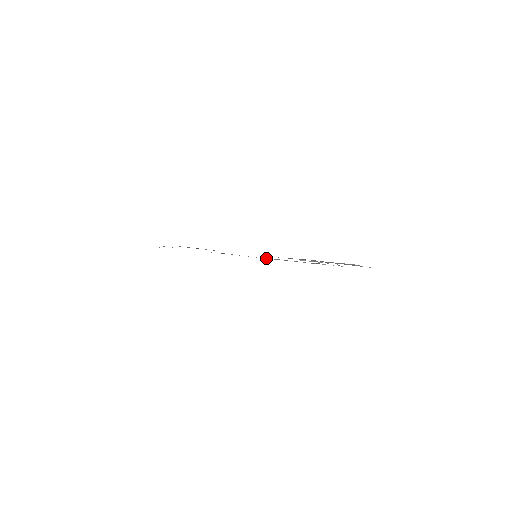
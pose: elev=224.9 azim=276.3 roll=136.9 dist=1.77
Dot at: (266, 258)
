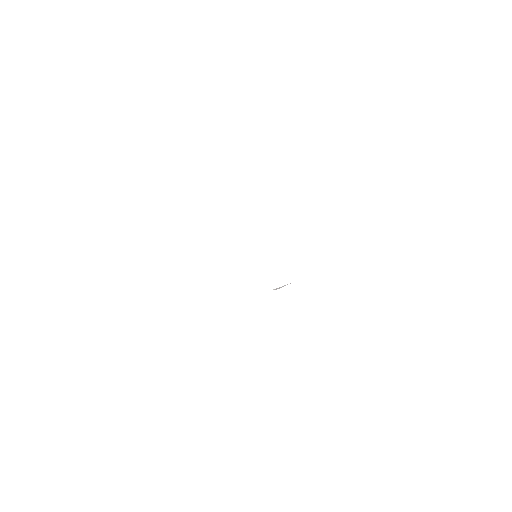
Dot at: occluded
